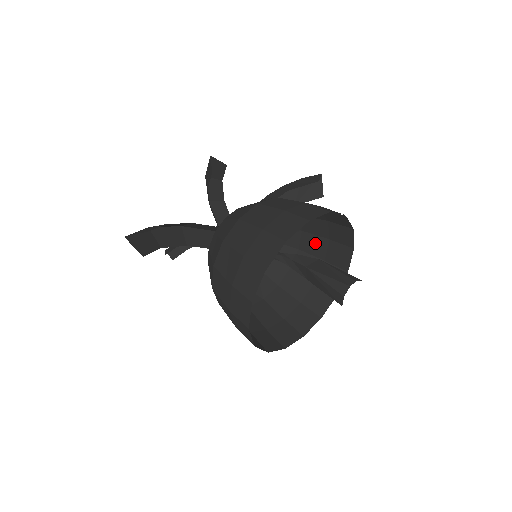
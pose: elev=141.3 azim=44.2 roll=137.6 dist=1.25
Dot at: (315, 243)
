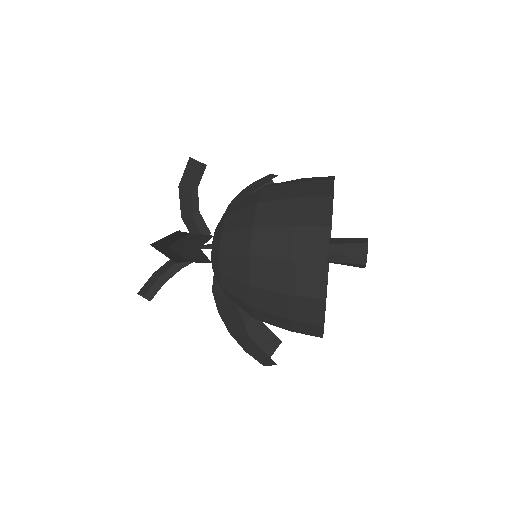
Dot at: occluded
